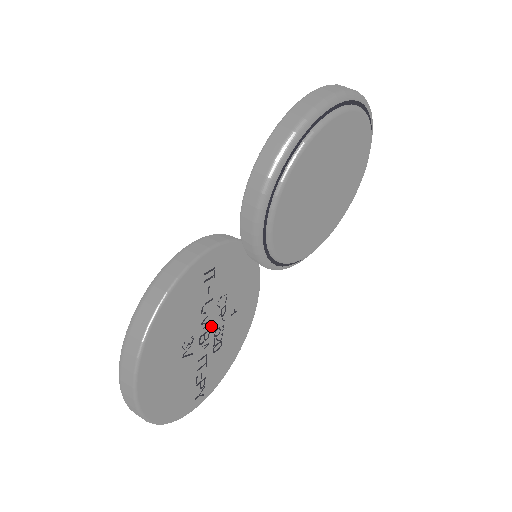
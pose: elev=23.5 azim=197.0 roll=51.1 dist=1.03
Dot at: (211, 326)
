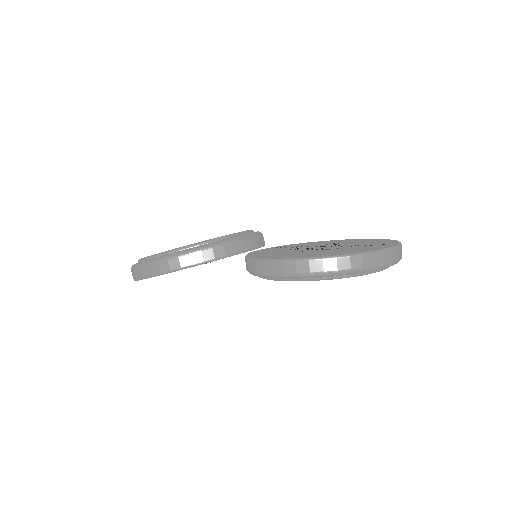
Dot at: occluded
